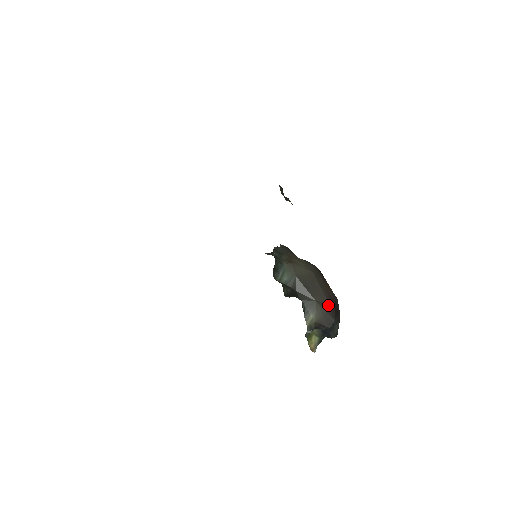
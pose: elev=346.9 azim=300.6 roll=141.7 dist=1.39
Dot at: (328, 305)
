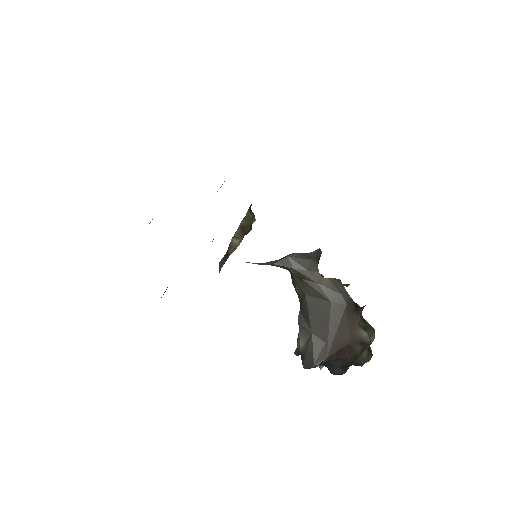
Dot at: (323, 346)
